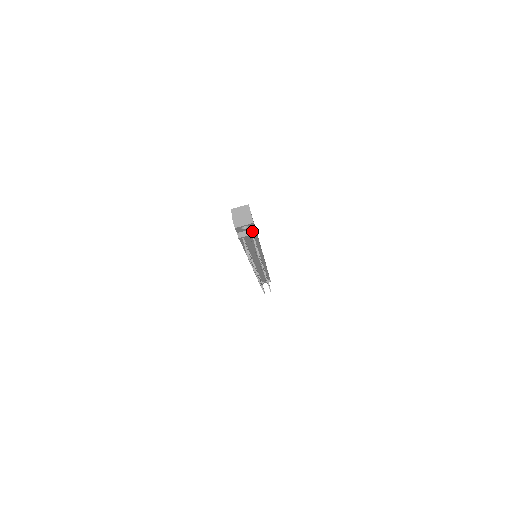
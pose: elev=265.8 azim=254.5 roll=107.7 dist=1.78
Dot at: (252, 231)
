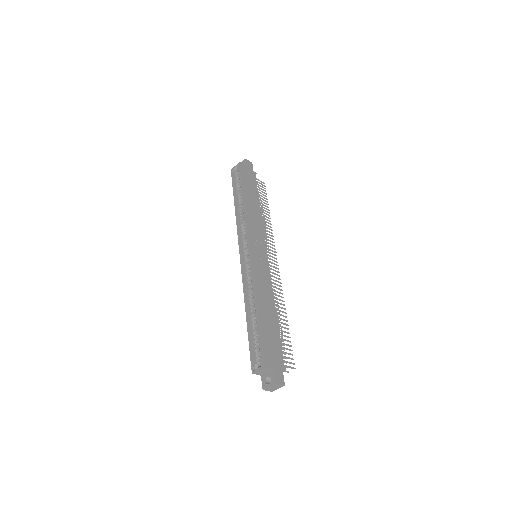
Dot at: occluded
